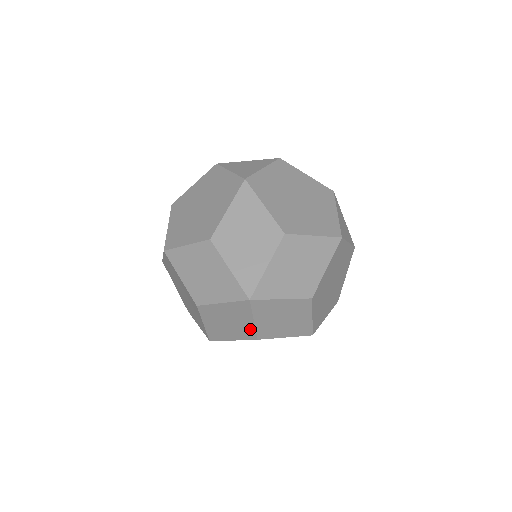
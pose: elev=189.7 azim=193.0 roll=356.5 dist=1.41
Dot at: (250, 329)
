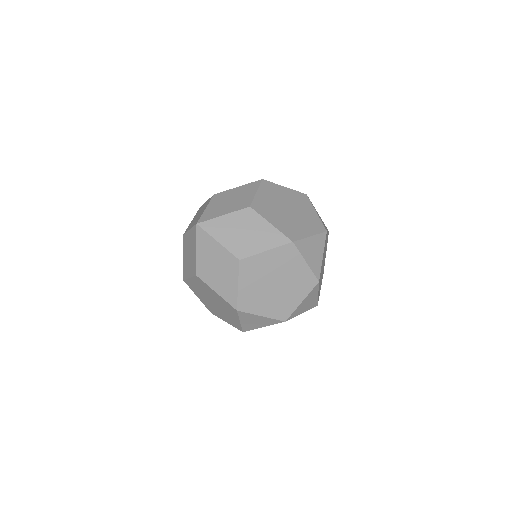
Dot at: (195, 261)
